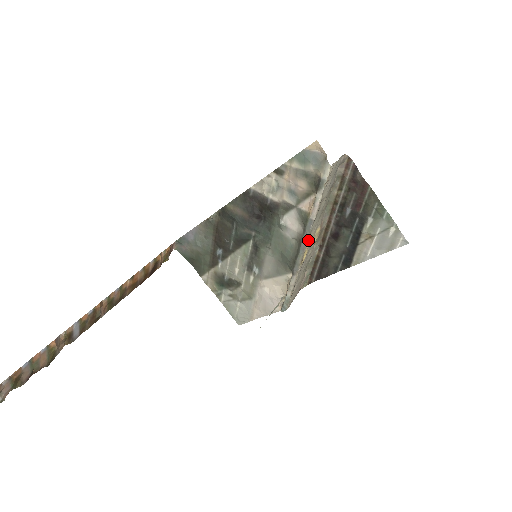
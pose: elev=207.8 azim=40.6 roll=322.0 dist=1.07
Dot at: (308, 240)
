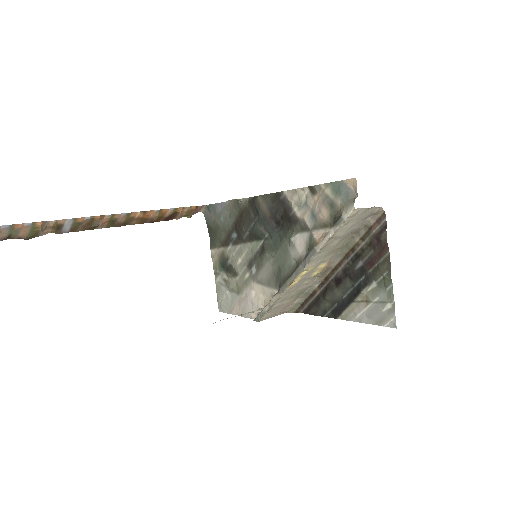
Dot at: (304, 268)
